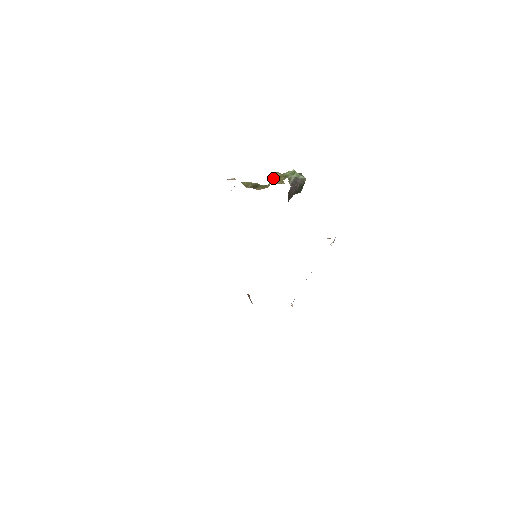
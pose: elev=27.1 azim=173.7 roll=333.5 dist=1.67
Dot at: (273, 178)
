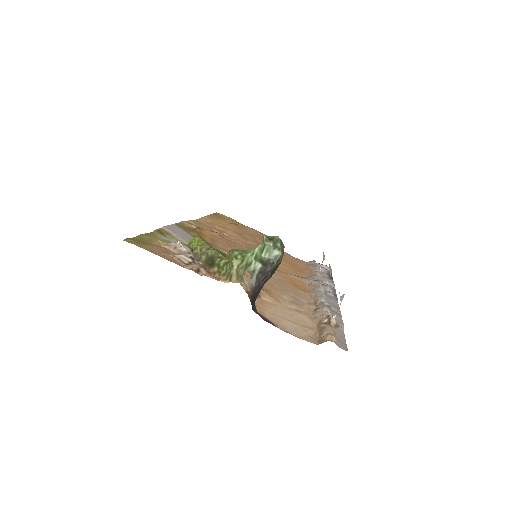
Dot at: (229, 266)
